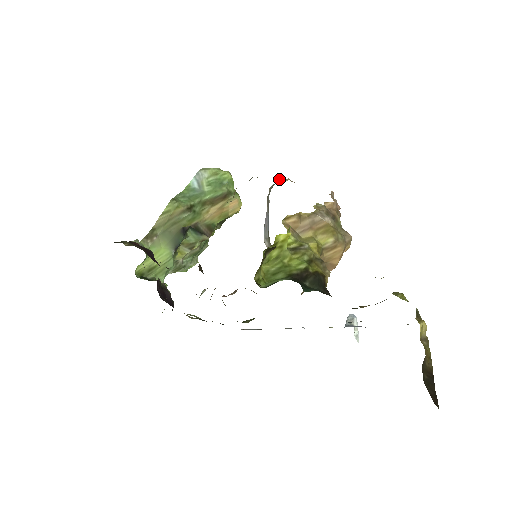
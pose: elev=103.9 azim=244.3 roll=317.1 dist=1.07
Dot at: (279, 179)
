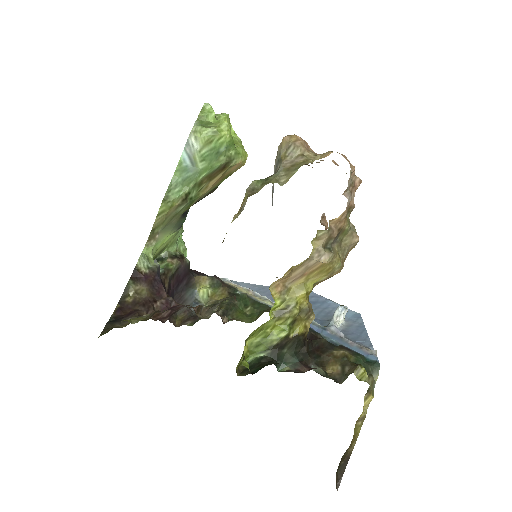
Dot at: (281, 181)
